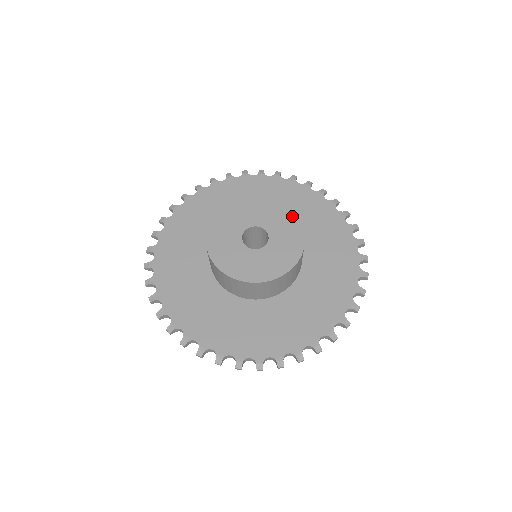
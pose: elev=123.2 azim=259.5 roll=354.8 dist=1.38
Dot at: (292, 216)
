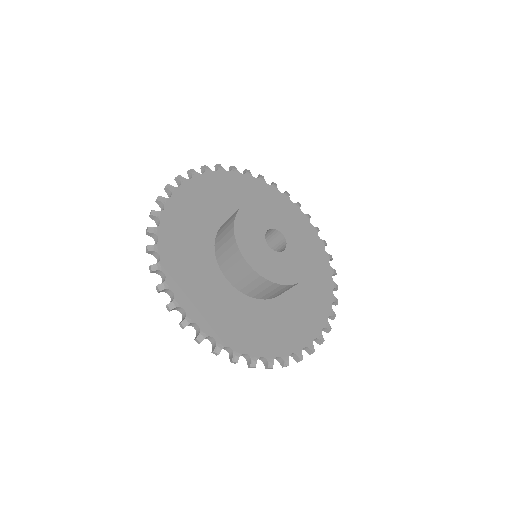
Dot at: (310, 244)
